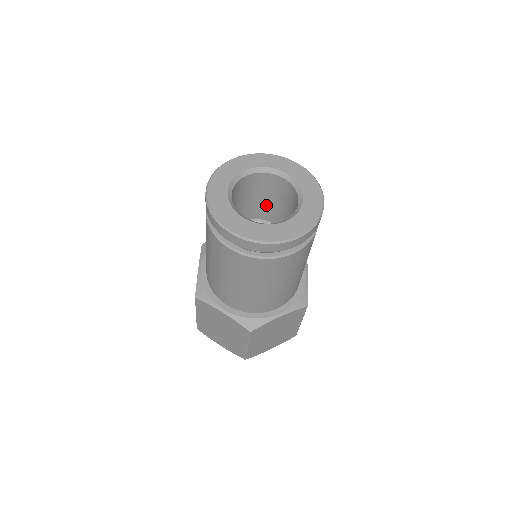
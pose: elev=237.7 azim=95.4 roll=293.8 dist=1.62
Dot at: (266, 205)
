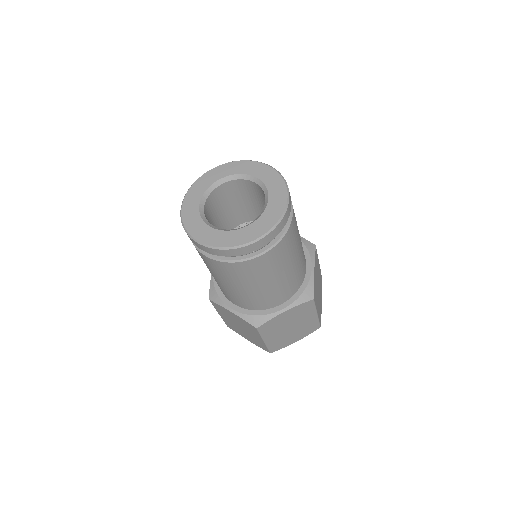
Dot at: (253, 208)
